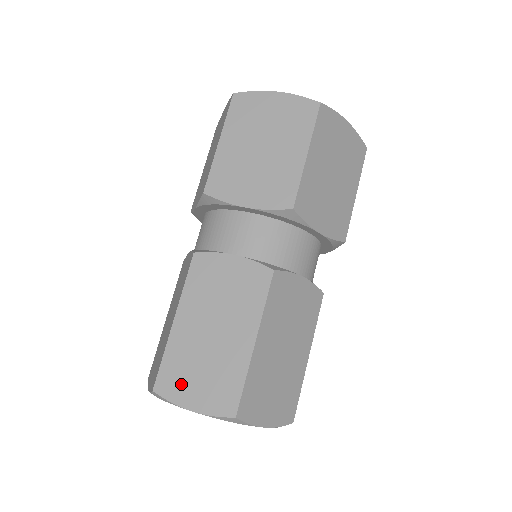
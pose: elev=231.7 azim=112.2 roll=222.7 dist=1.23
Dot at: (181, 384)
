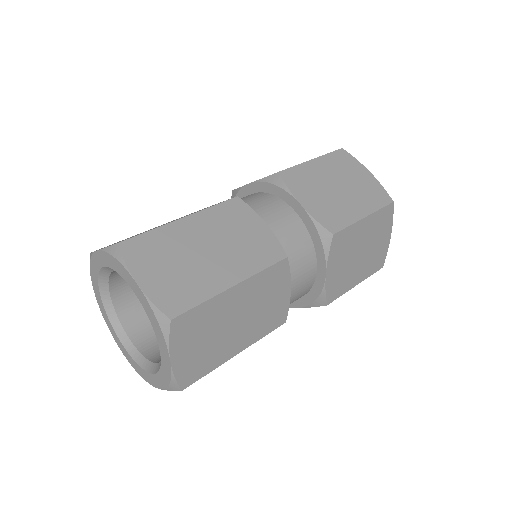
Dot at: (147, 259)
